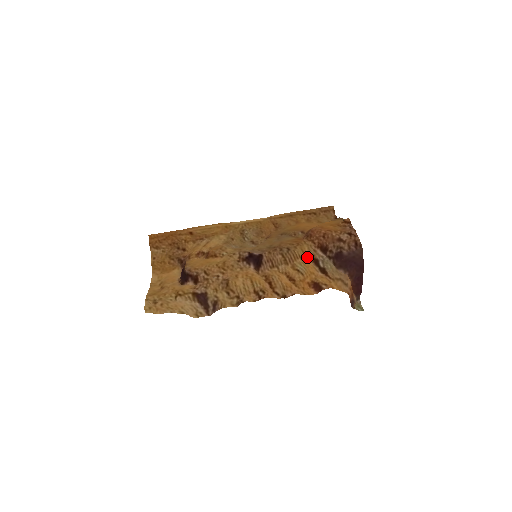
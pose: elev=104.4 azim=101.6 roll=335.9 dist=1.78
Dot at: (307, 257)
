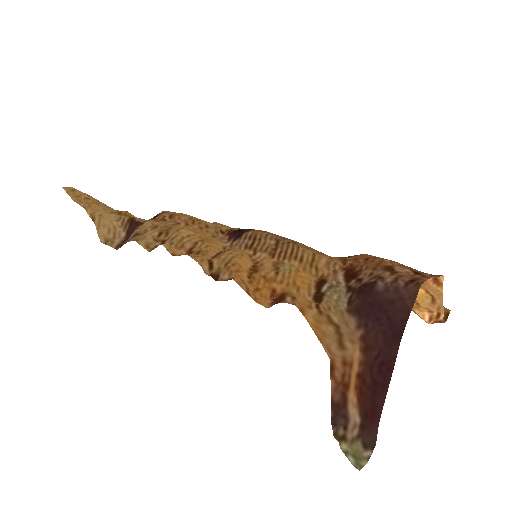
Dot at: (314, 271)
